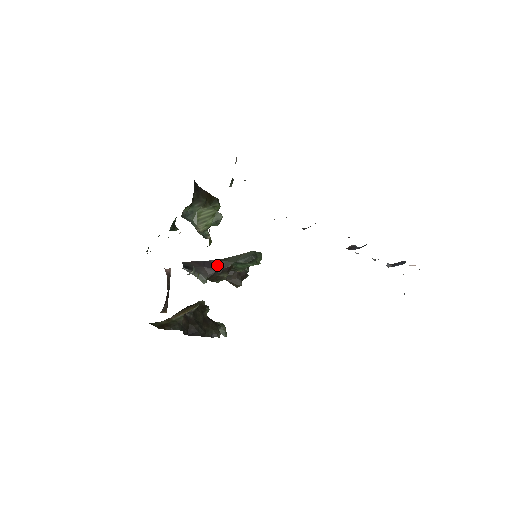
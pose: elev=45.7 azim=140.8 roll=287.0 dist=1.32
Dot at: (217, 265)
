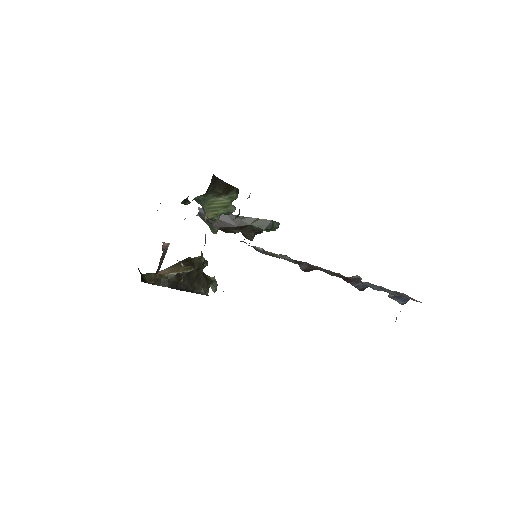
Dot at: (232, 221)
